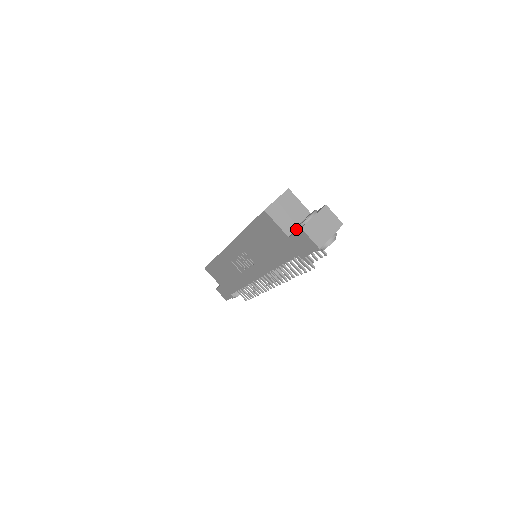
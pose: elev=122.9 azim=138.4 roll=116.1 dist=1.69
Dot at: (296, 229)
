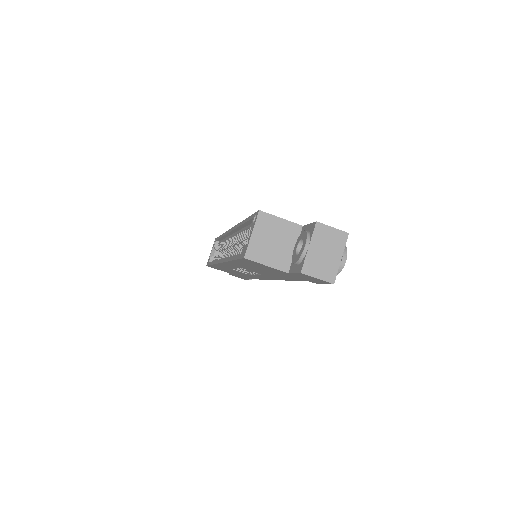
Dot at: occluded
